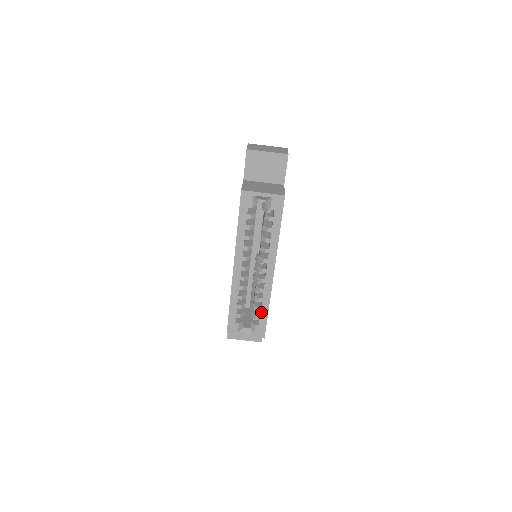
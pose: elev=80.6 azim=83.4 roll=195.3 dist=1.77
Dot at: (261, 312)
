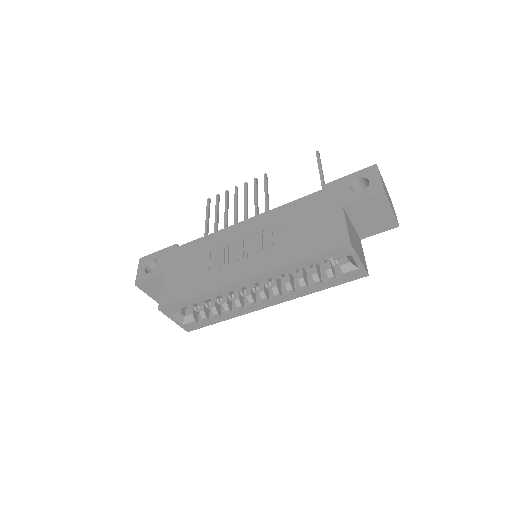
Dot at: (215, 318)
